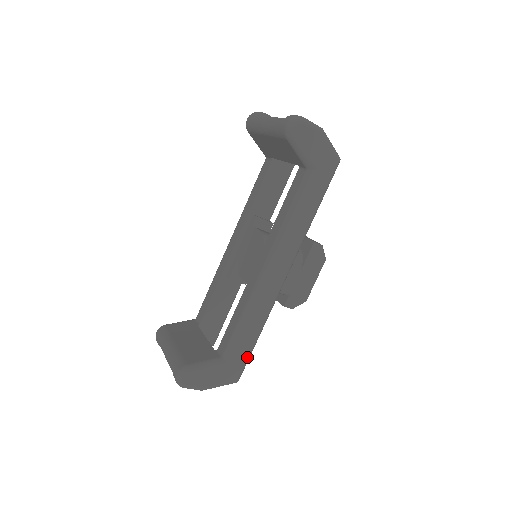
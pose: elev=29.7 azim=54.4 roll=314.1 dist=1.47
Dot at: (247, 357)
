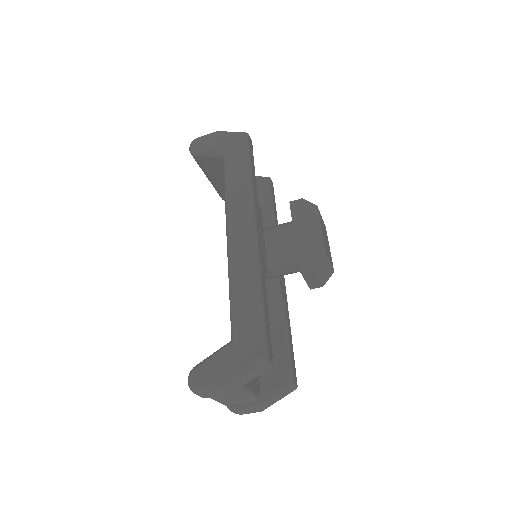
Dot at: (257, 324)
